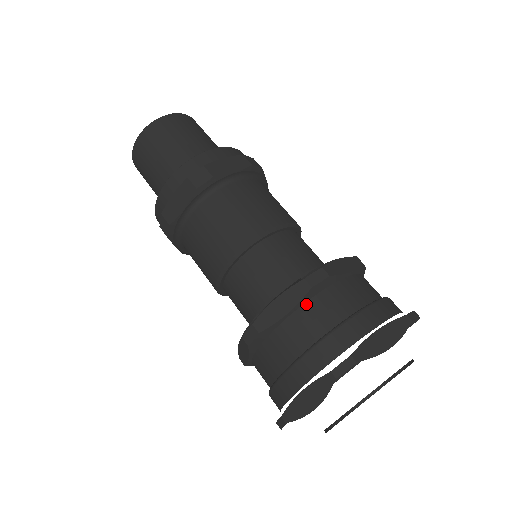
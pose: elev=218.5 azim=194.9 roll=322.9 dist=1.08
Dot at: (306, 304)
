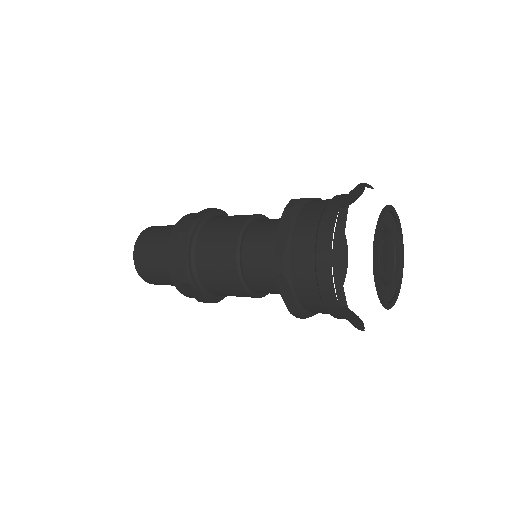
Dot at: (293, 281)
